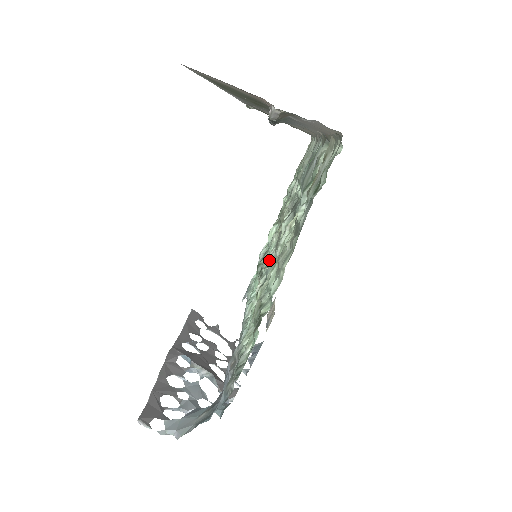
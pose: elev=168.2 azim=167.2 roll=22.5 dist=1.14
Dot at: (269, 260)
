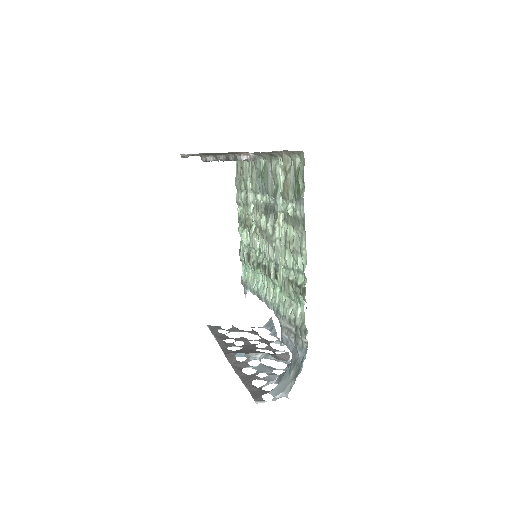
Dot at: (269, 253)
